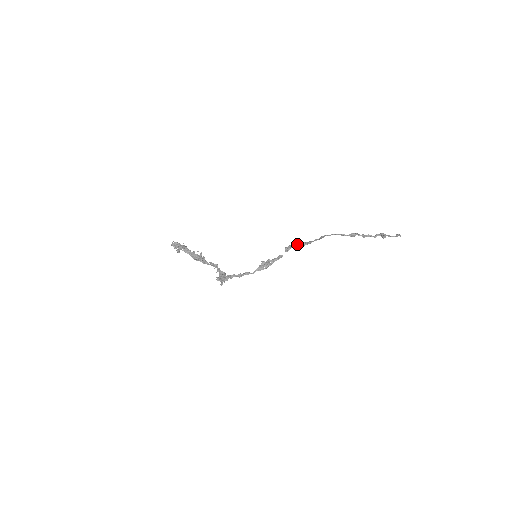
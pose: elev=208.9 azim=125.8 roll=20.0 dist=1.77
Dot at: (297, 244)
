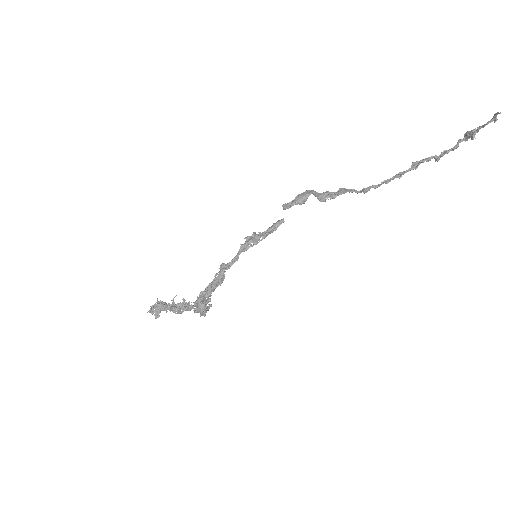
Dot at: (301, 193)
